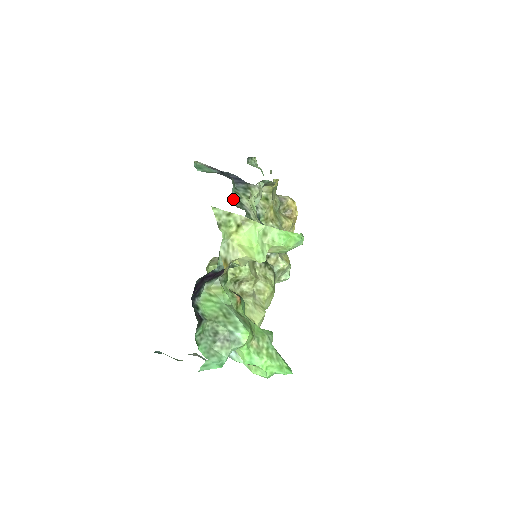
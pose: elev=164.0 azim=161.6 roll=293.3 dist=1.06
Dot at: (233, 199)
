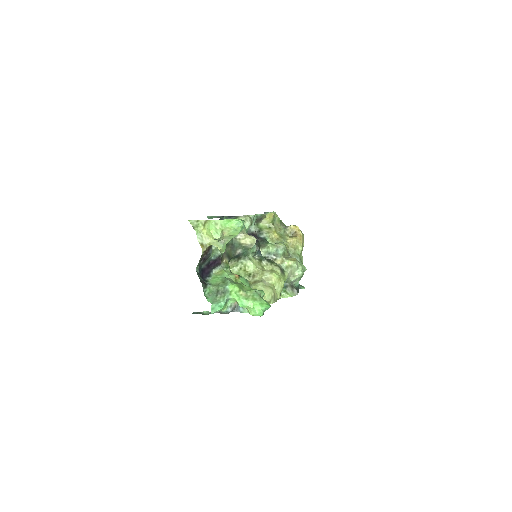
Dot at: occluded
